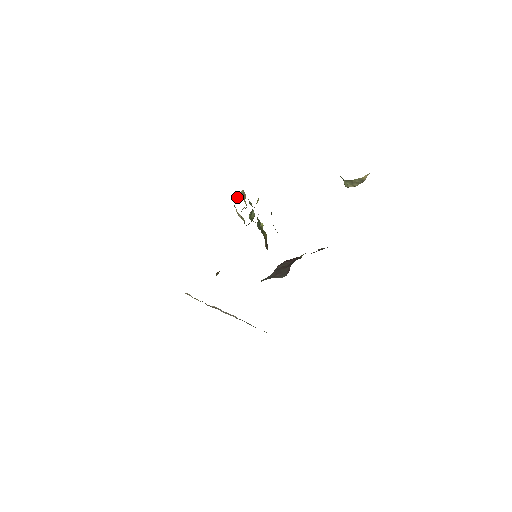
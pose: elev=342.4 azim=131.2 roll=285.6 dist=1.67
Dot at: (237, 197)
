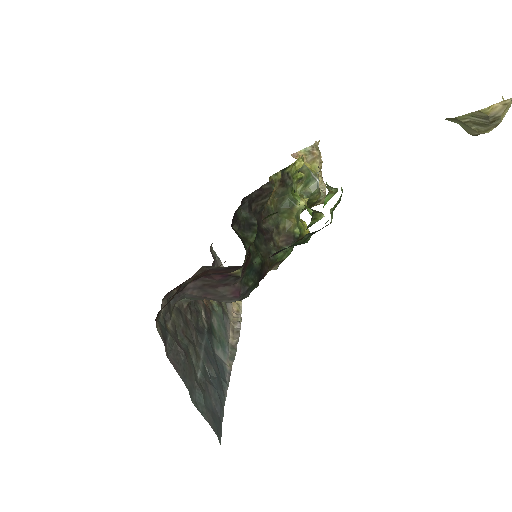
Dot at: (294, 157)
